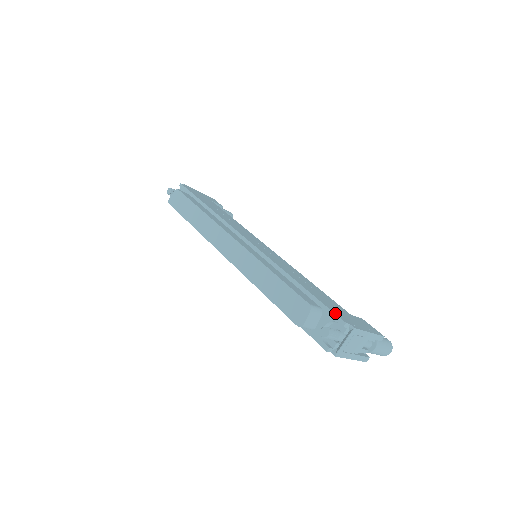
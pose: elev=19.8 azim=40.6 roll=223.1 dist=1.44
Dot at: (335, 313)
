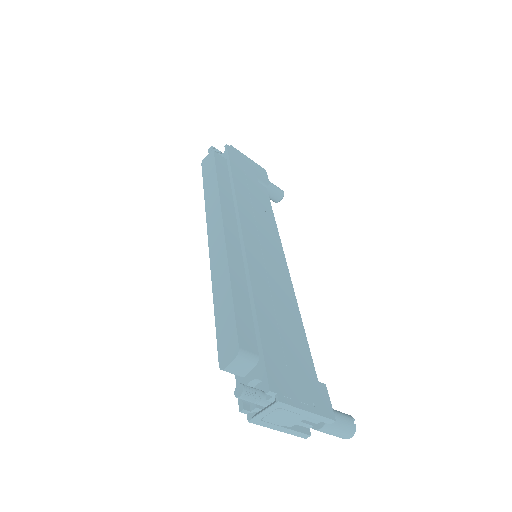
Dot at: (268, 371)
